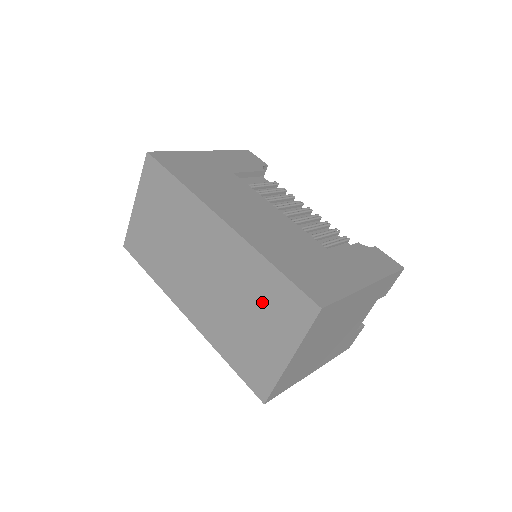
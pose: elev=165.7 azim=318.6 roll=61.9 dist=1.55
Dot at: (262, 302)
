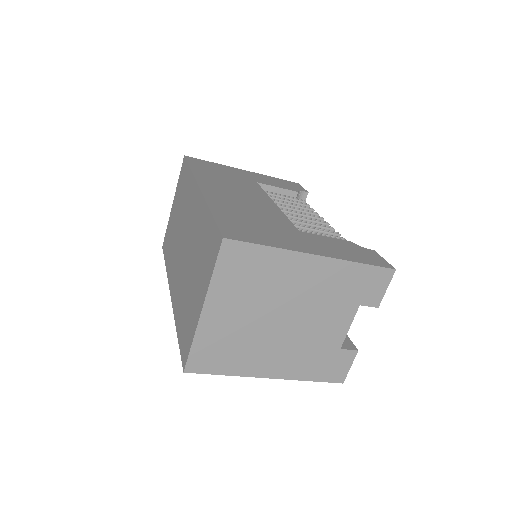
Dot at: (200, 254)
